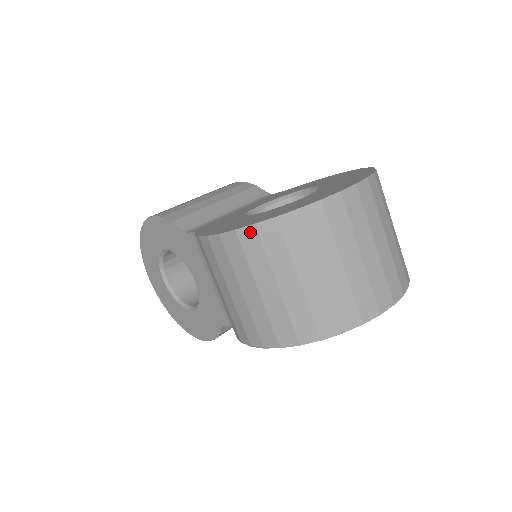
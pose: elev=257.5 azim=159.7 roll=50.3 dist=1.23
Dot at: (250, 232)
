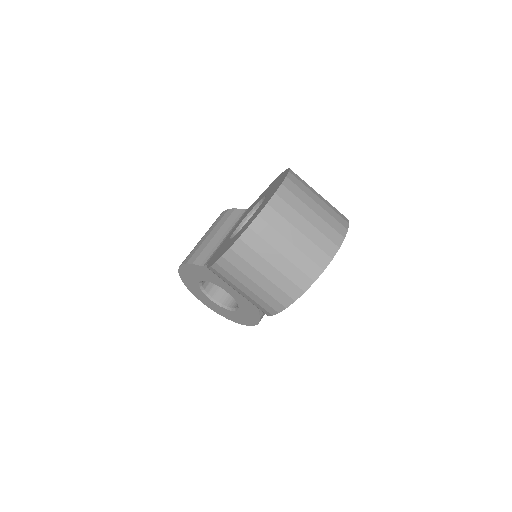
Dot at: (230, 253)
